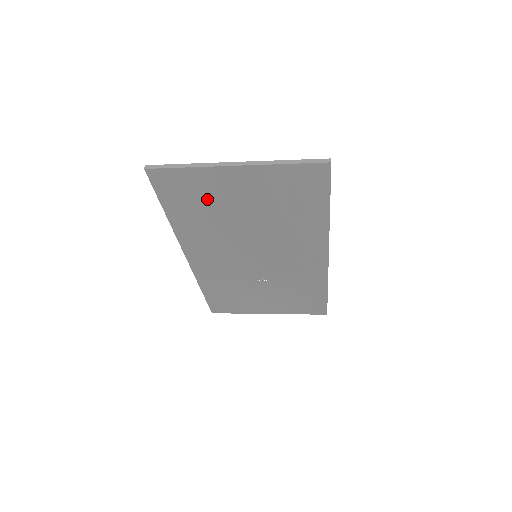
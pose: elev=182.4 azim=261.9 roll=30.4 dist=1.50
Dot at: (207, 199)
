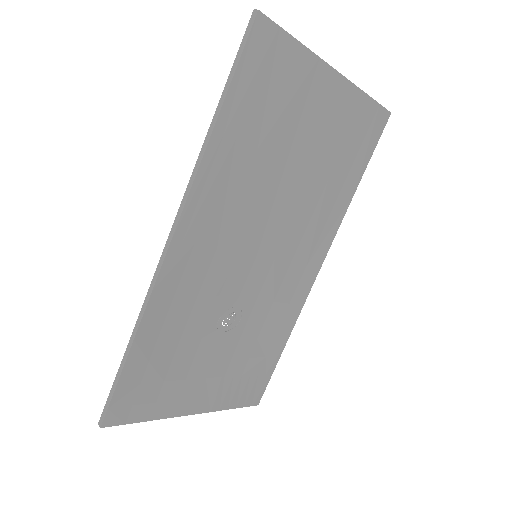
Dot at: (281, 112)
